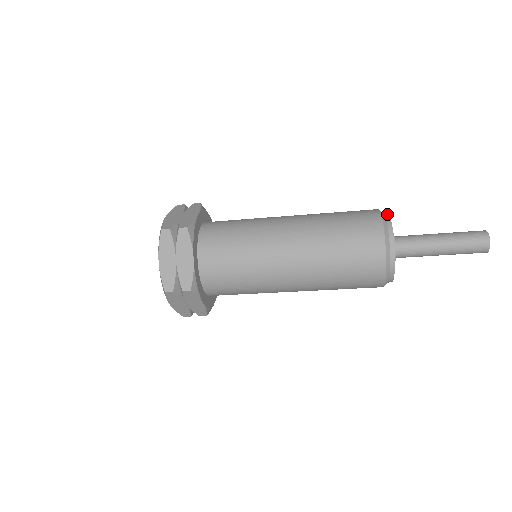
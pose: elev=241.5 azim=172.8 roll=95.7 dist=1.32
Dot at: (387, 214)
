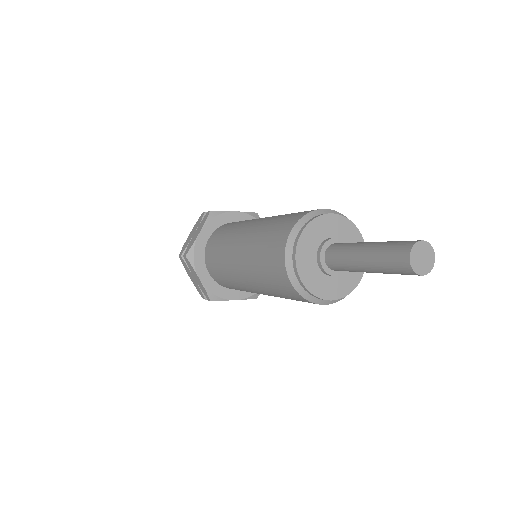
Dot at: (335, 213)
